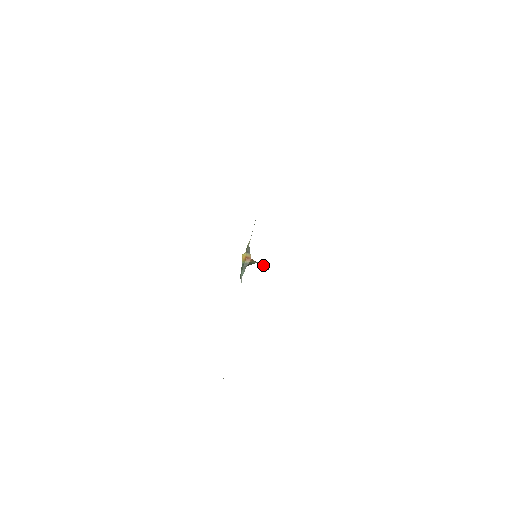
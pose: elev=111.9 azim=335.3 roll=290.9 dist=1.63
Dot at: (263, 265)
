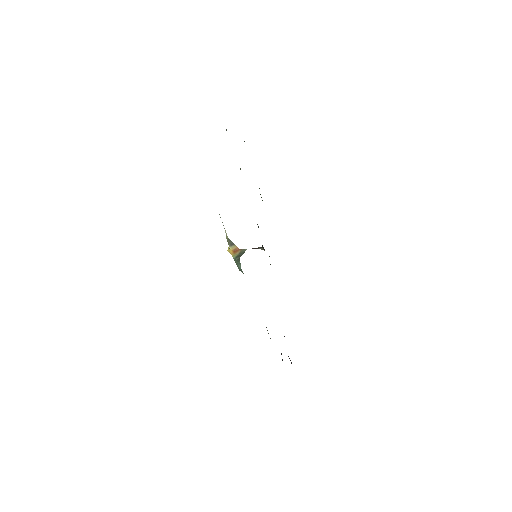
Dot at: occluded
